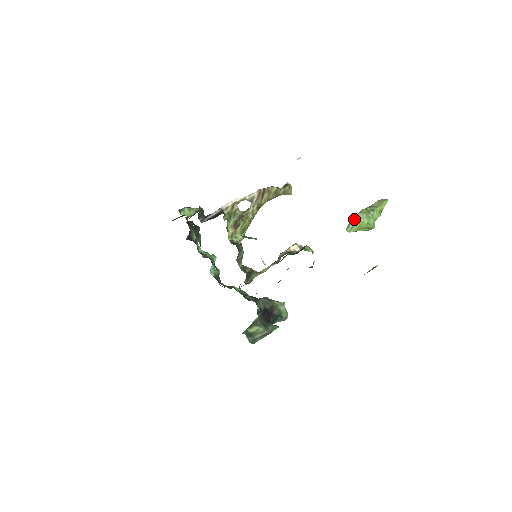
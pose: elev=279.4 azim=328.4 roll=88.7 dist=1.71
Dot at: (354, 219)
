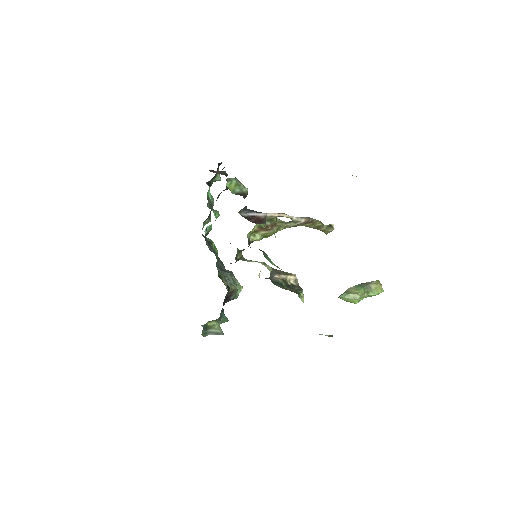
Dot at: (351, 296)
